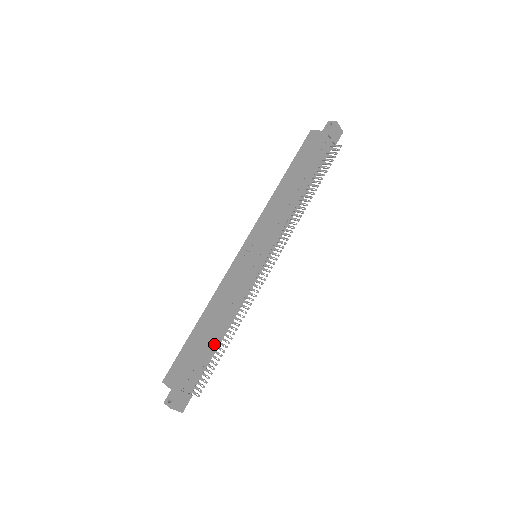
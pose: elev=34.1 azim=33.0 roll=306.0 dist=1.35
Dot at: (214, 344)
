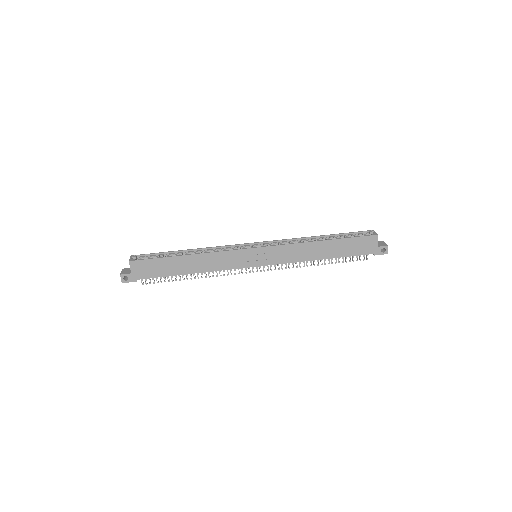
Dot at: occluded
